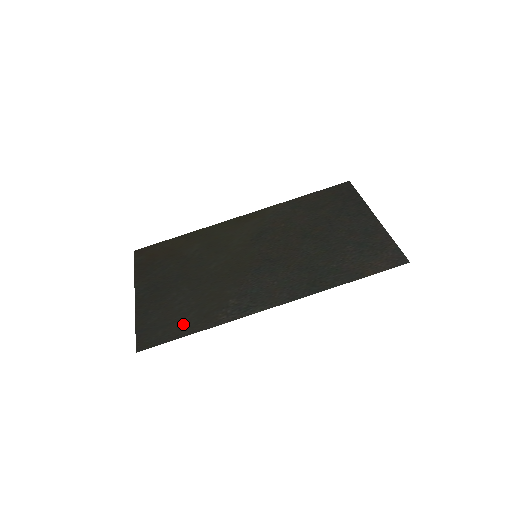
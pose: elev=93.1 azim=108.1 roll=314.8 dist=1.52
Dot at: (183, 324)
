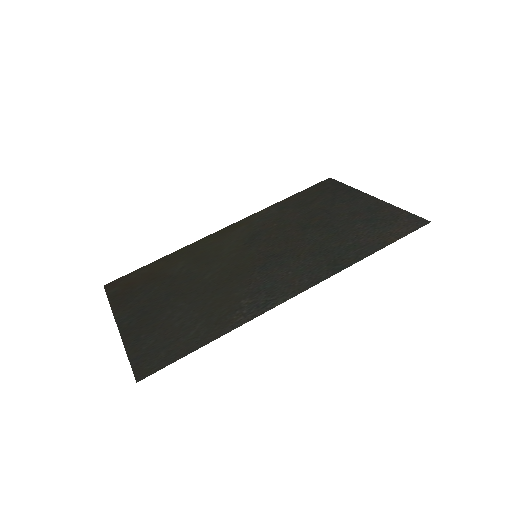
Dot at: (191, 338)
